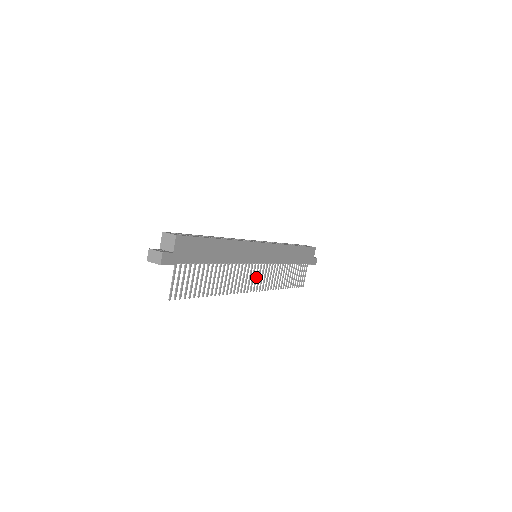
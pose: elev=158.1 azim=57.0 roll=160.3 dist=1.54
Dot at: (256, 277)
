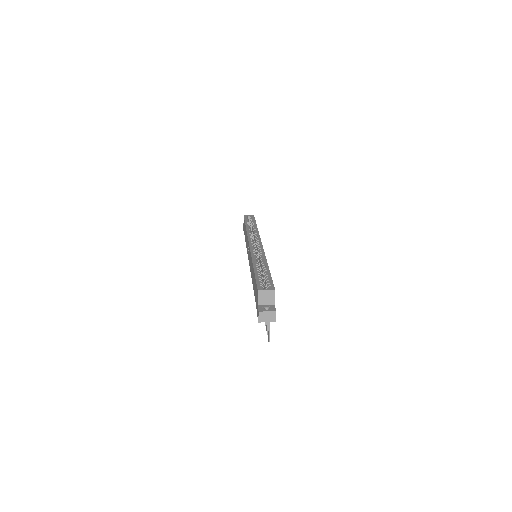
Dot at: occluded
